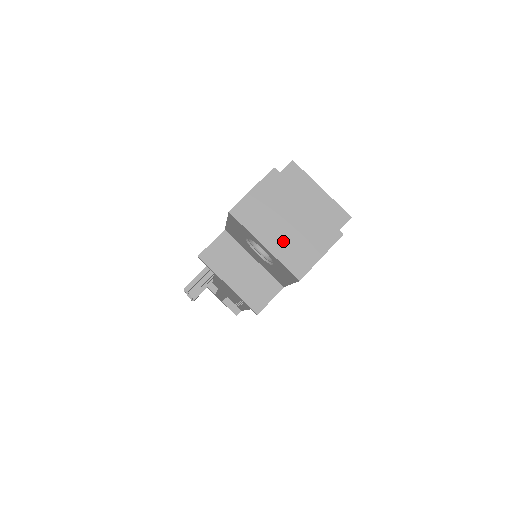
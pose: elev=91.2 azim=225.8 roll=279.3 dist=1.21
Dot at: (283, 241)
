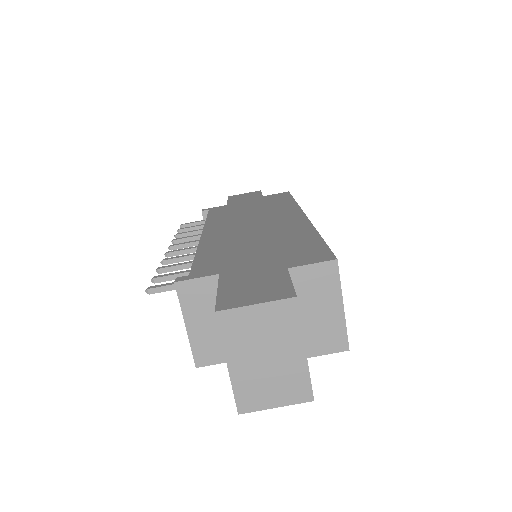
Dot at: (250, 372)
